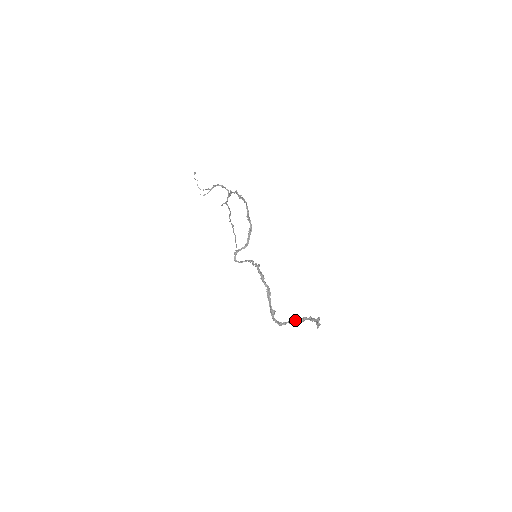
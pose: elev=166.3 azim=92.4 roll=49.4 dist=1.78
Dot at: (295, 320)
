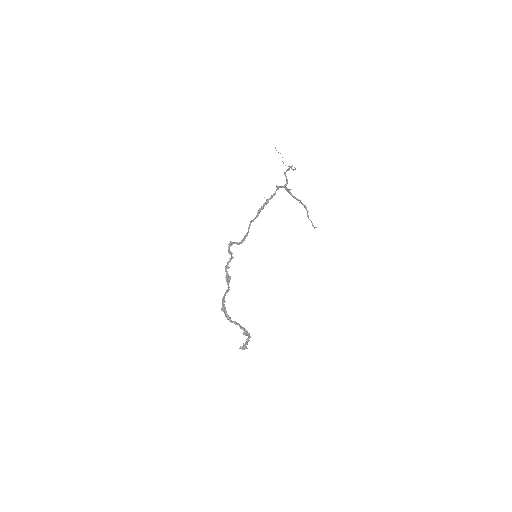
Dot at: (244, 328)
